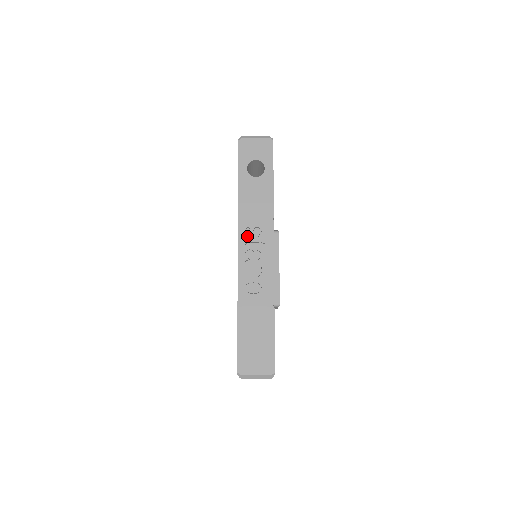
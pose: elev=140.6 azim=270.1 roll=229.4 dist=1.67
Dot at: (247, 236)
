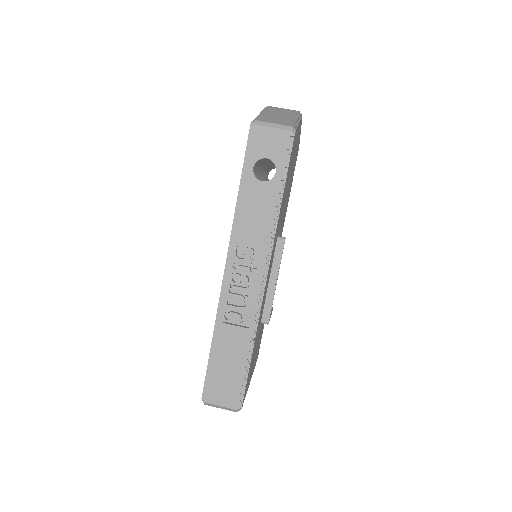
Dot at: (239, 253)
